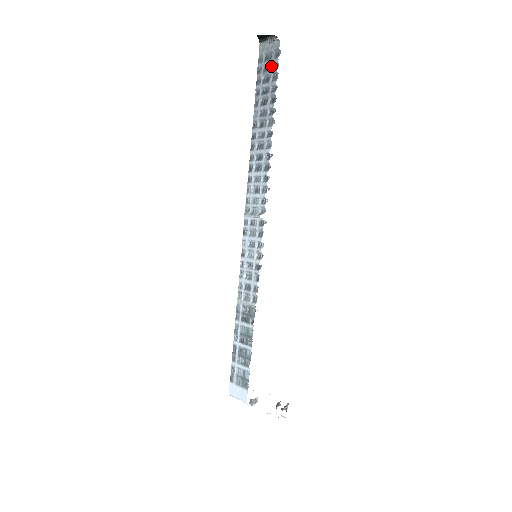
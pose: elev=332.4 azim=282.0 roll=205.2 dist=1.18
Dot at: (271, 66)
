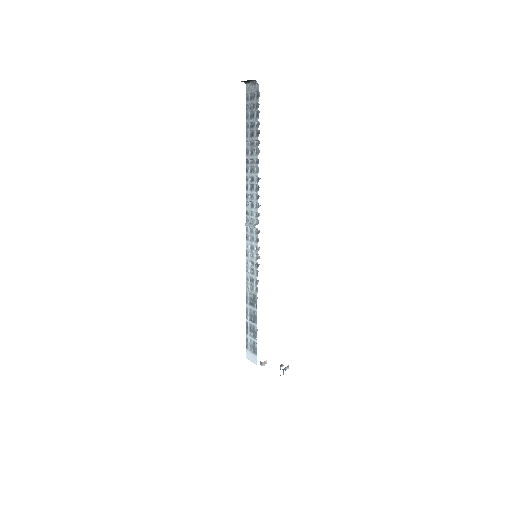
Dot at: (254, 105)
